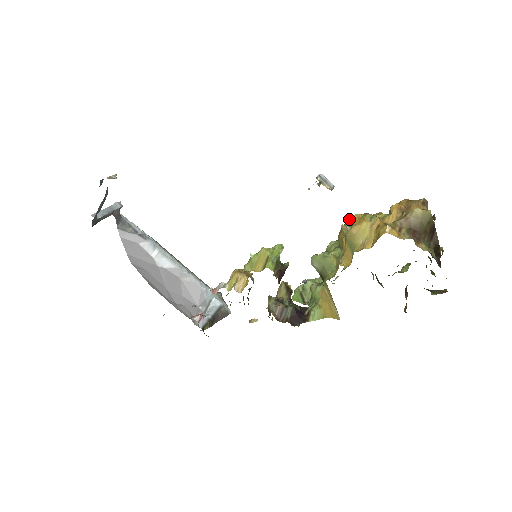
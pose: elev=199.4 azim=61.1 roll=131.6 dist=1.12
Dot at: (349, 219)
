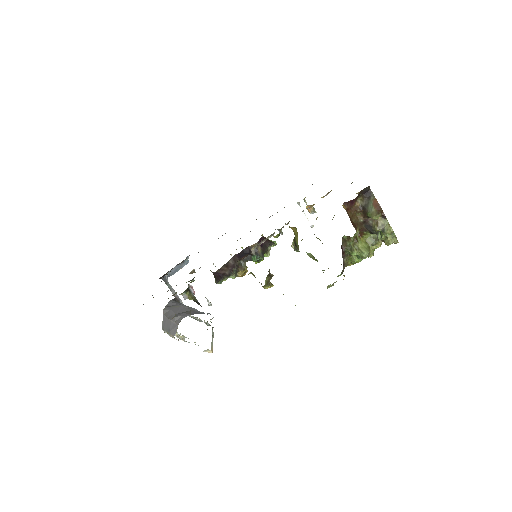
Dot at: occluded
